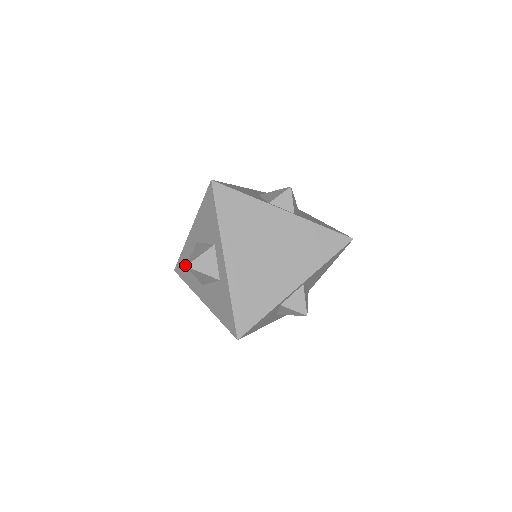
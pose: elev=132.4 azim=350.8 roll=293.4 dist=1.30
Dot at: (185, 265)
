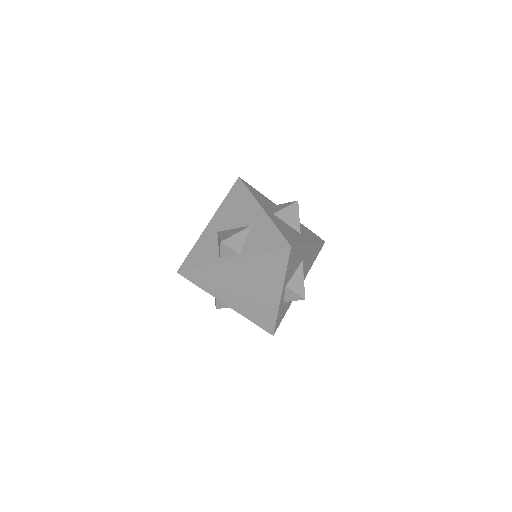
Dot at: occluded
